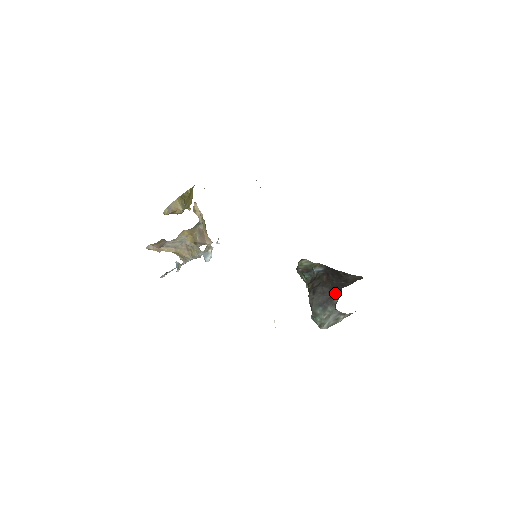
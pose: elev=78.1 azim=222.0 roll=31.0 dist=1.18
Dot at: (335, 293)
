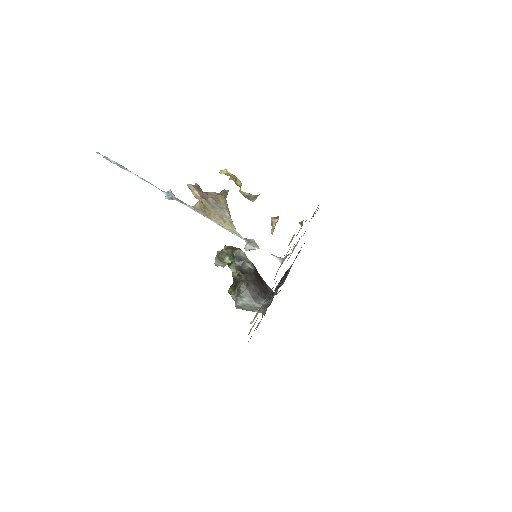
Dot at: (263, 297)
